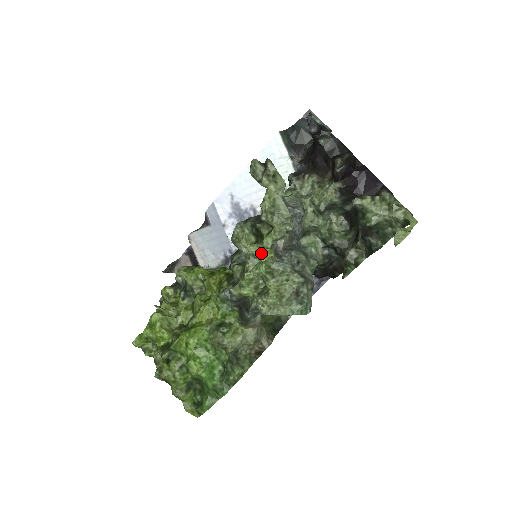
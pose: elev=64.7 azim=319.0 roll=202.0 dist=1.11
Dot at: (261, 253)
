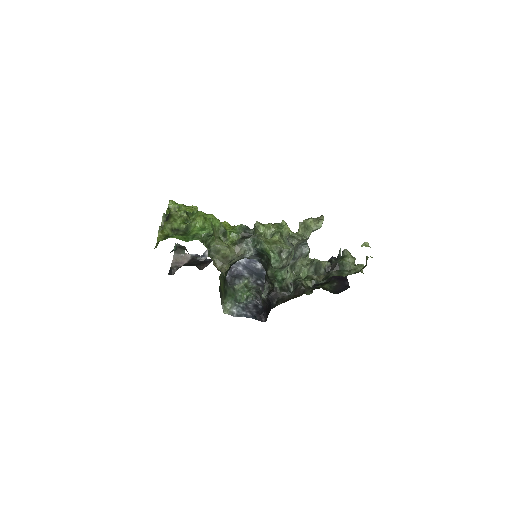
Dot at: (287, 225)
